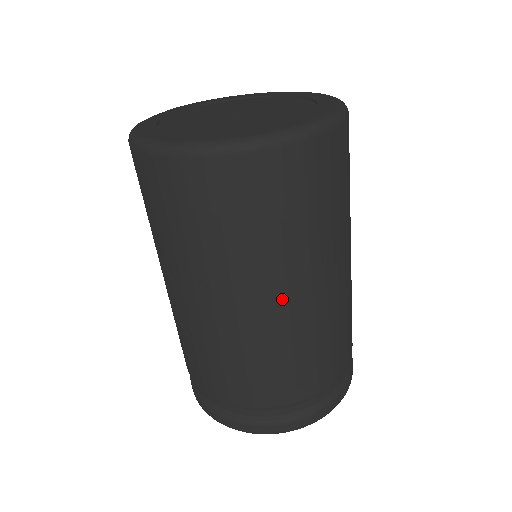
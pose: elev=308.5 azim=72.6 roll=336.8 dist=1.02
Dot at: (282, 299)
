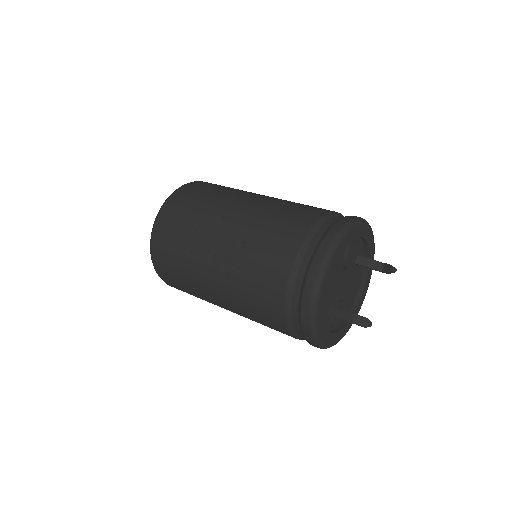
Dot at: (260, 195)
